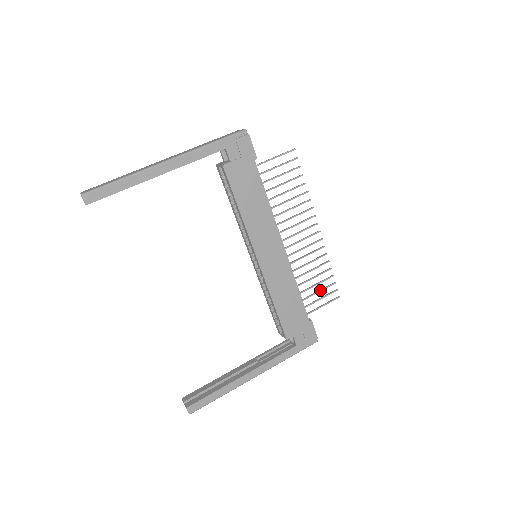
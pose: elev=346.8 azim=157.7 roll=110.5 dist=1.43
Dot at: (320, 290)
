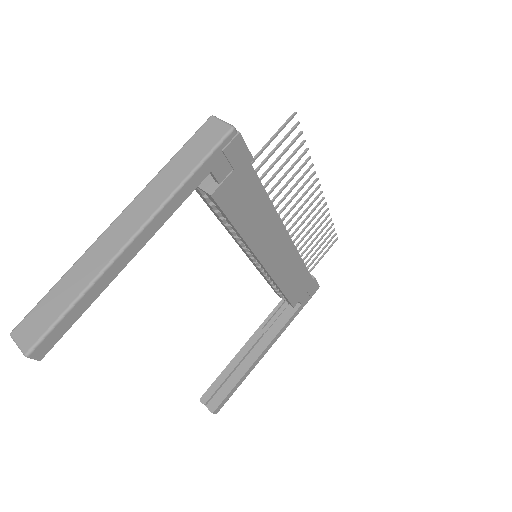
Dot at: (321, 245)
